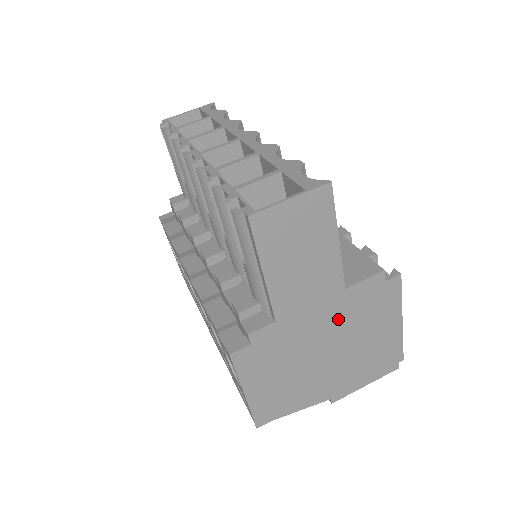
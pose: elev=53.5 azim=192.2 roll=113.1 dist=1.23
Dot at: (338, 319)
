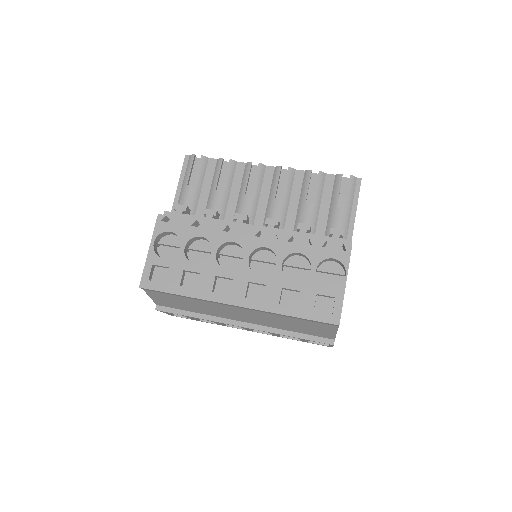
Dot at: occluded
